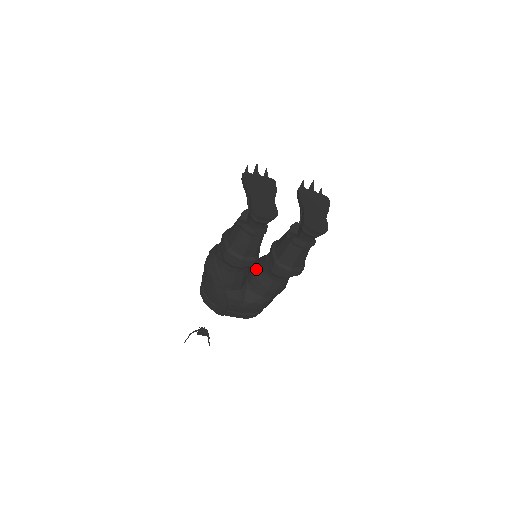
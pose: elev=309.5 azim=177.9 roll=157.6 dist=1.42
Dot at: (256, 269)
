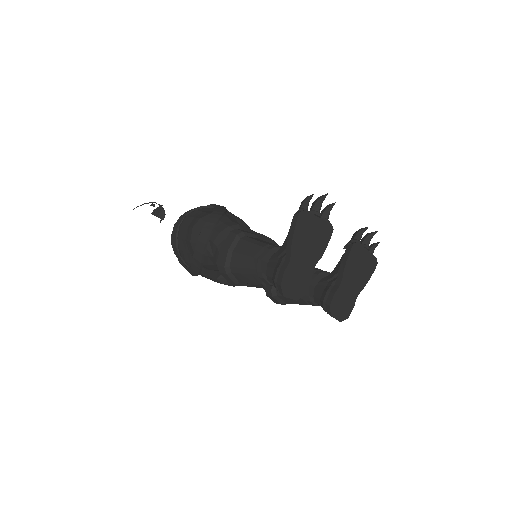
Dot at: occluded
